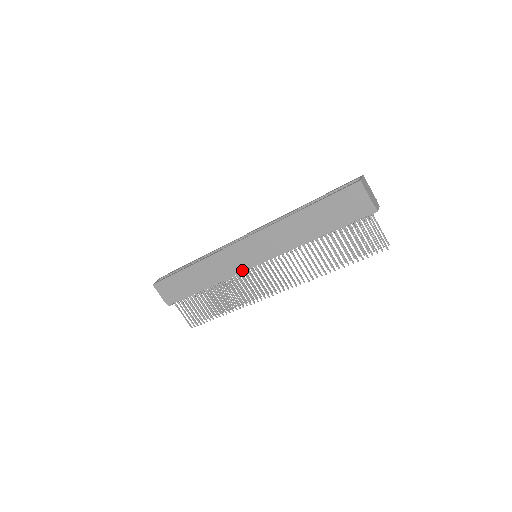
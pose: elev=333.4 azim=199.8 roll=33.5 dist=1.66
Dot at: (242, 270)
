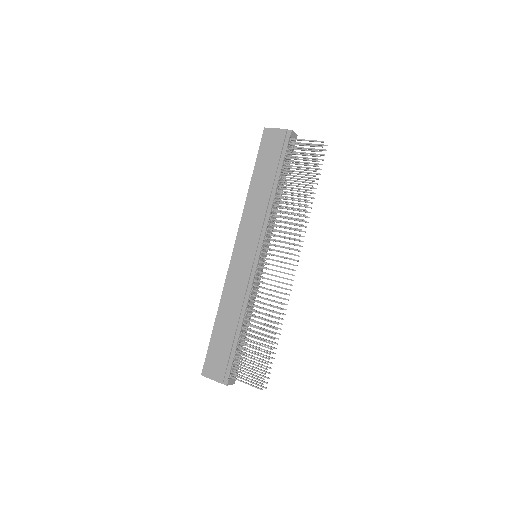
Dot at: (253, 274)
